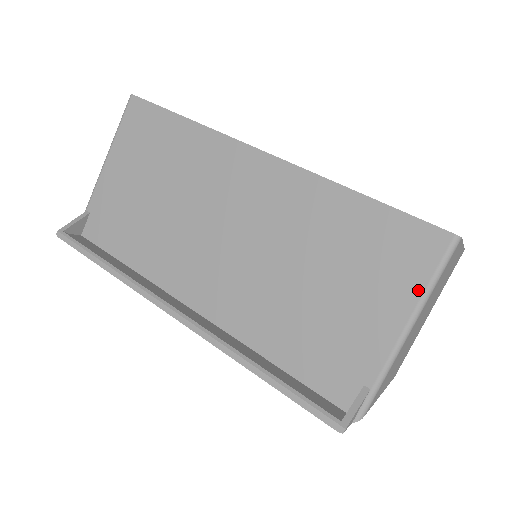
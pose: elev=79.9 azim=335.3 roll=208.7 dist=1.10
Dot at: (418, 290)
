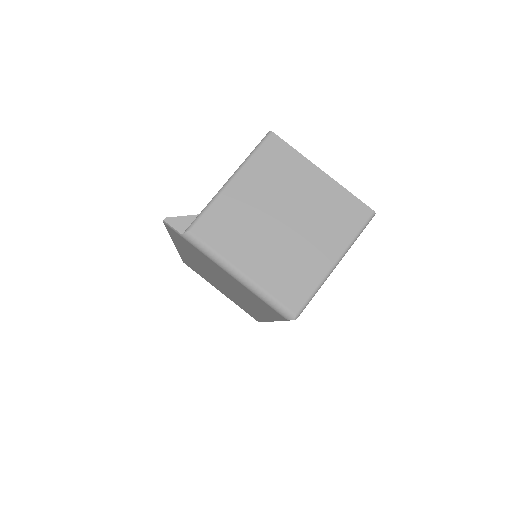
Dot at: occluded
